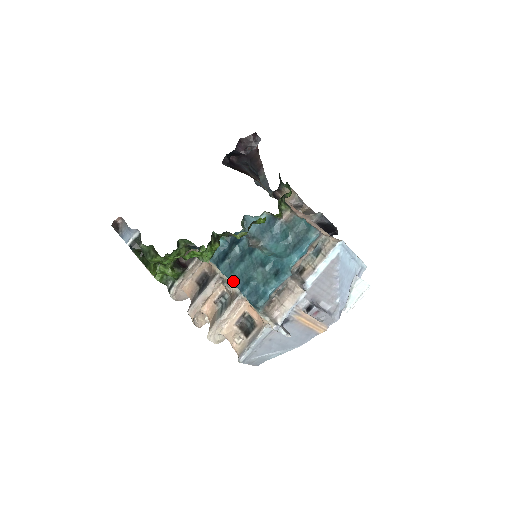
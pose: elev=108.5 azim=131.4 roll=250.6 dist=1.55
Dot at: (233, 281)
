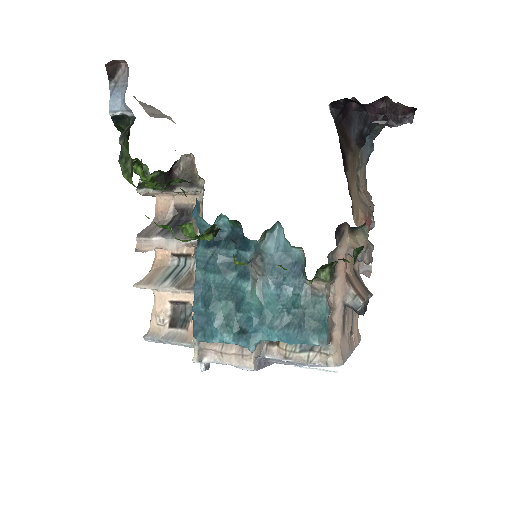
Dot at: (197, 280)
